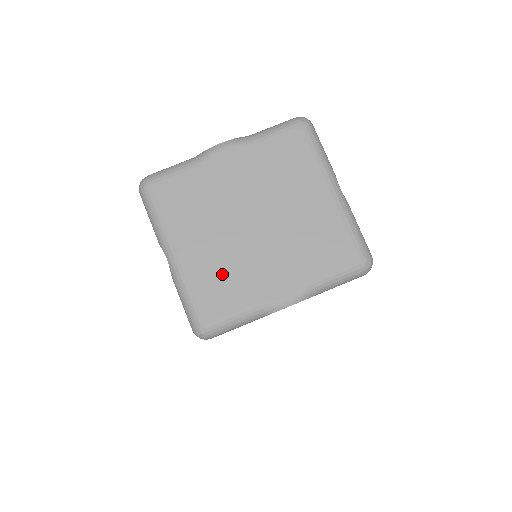
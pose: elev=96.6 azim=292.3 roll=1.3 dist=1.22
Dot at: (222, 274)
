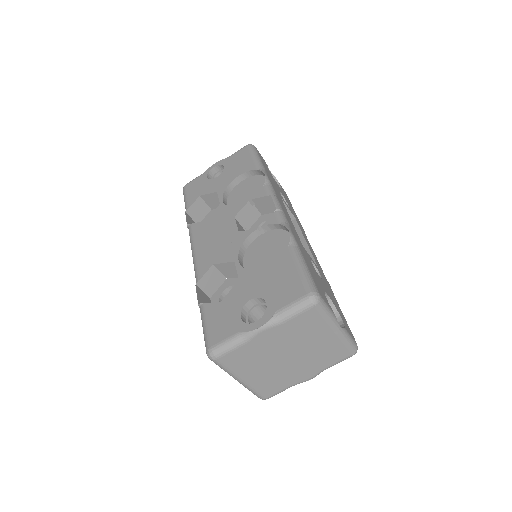
Dot at: (272, 380)
